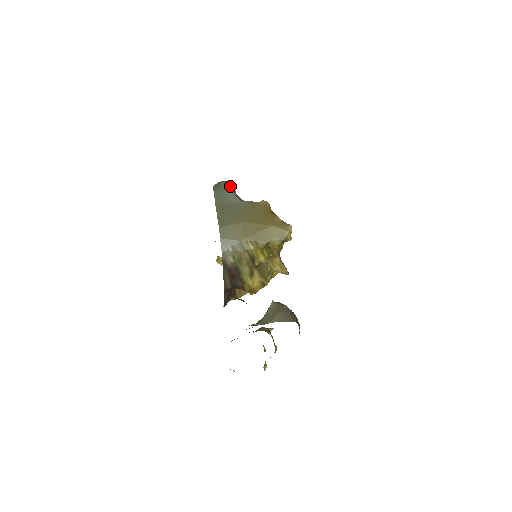
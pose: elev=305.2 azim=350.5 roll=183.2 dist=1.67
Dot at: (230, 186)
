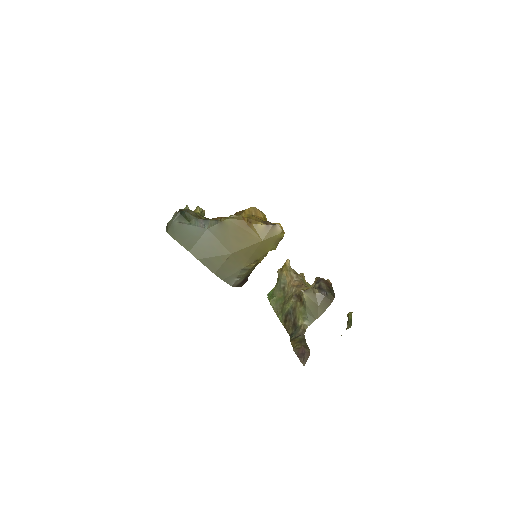
Dot at: (183, 219)
